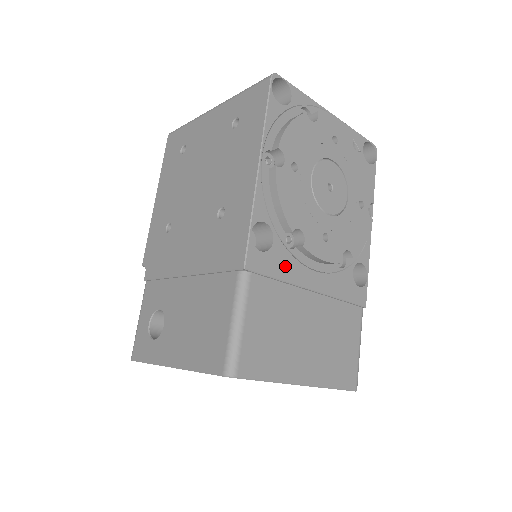
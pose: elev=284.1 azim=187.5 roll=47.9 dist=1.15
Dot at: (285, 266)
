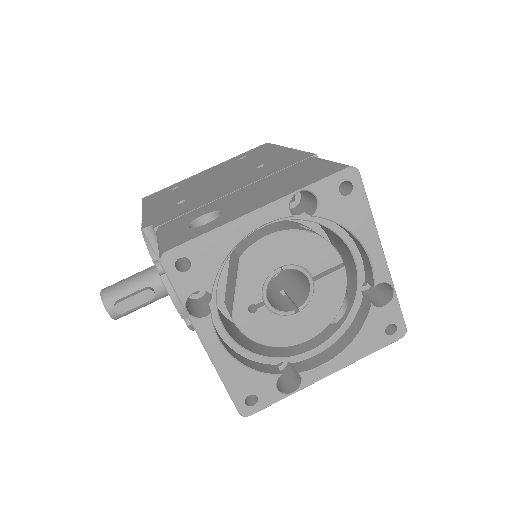
Dot at: occluded
